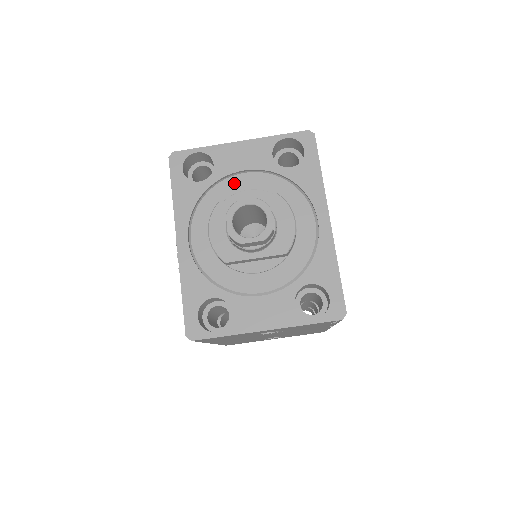
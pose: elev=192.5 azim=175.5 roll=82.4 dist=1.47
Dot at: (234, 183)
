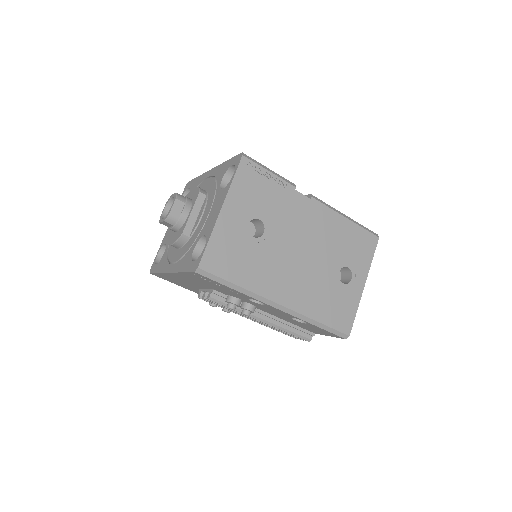
Dot at: occluded
